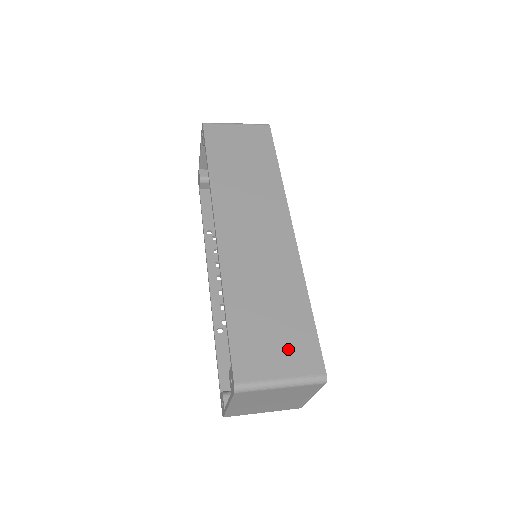
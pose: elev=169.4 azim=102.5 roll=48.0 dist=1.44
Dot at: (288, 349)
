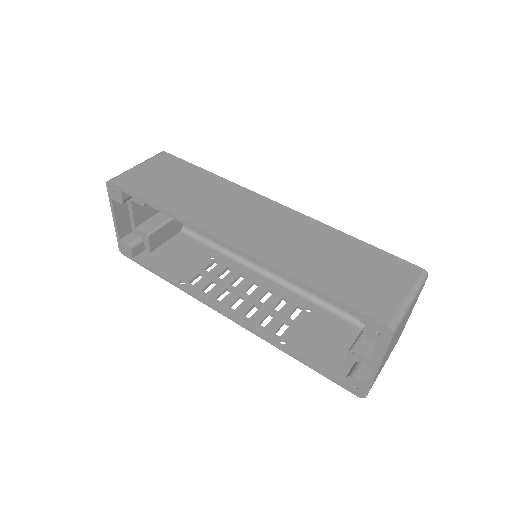
Dot at: (383, 275)
